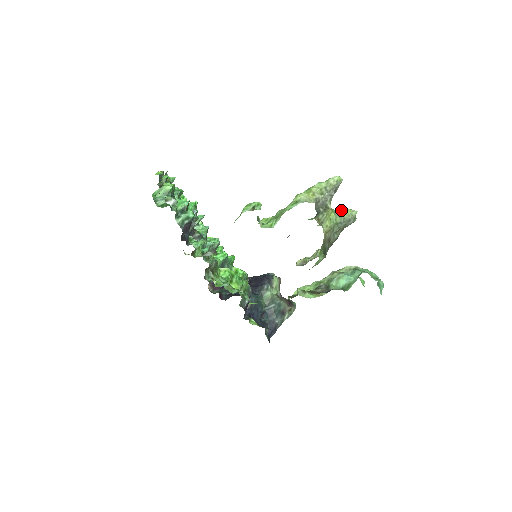
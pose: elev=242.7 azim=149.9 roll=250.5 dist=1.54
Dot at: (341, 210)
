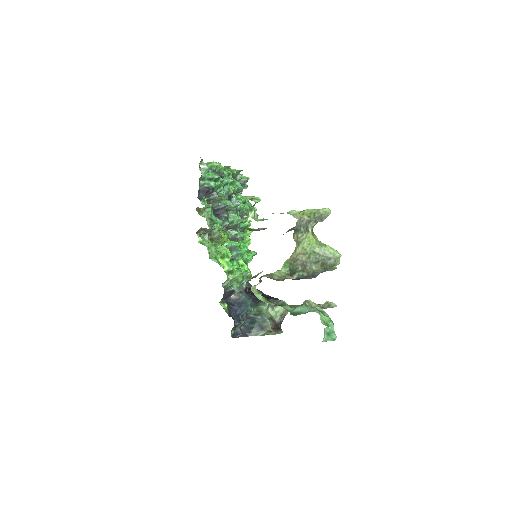
Dot at: (325, 244)
